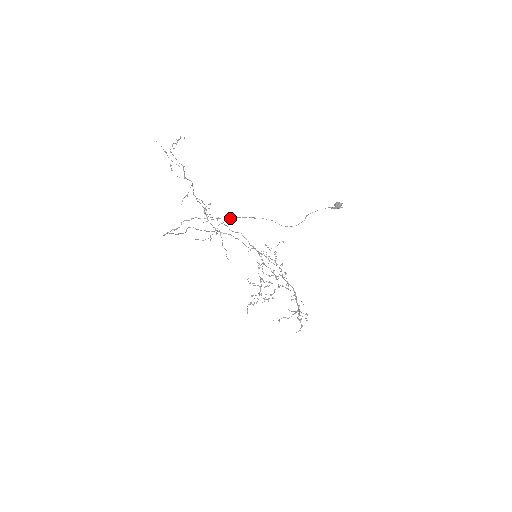
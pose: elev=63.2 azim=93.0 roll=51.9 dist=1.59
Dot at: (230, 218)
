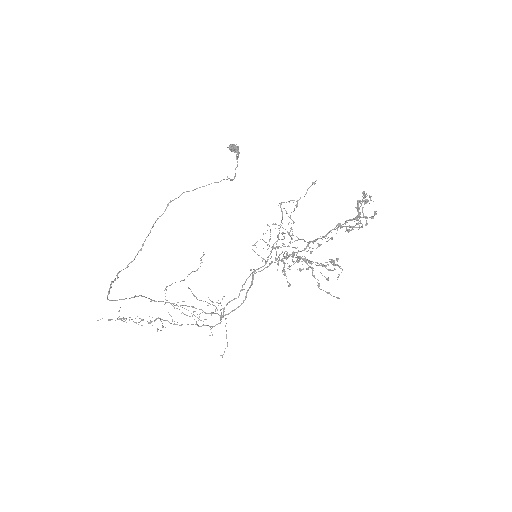
Dot at: (153, 225)
